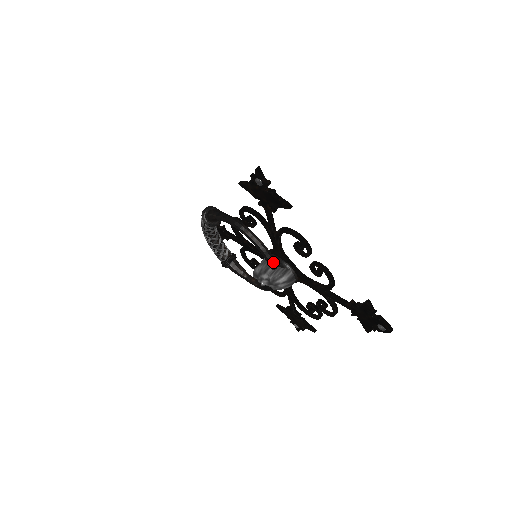
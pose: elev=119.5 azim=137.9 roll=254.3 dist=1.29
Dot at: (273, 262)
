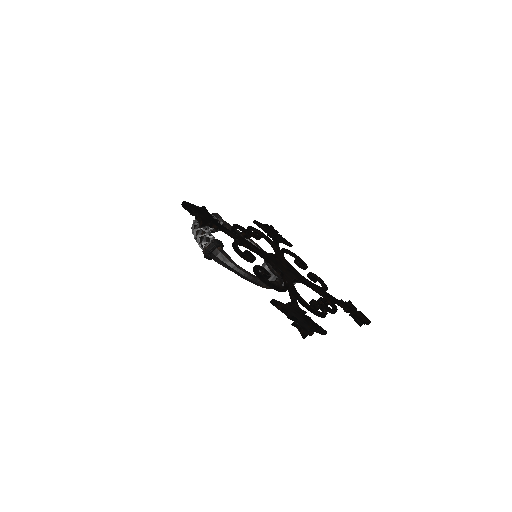
Dot at: (281, 285)
